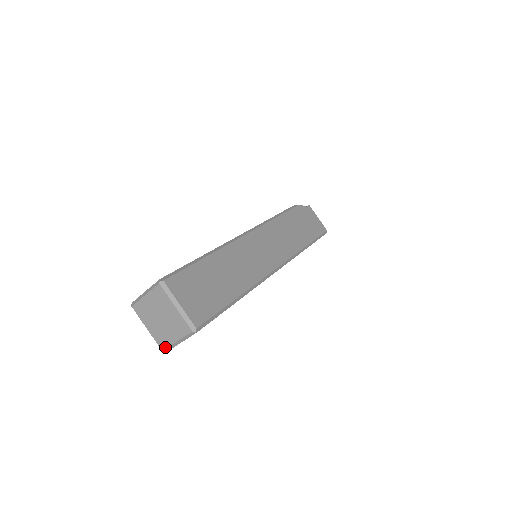
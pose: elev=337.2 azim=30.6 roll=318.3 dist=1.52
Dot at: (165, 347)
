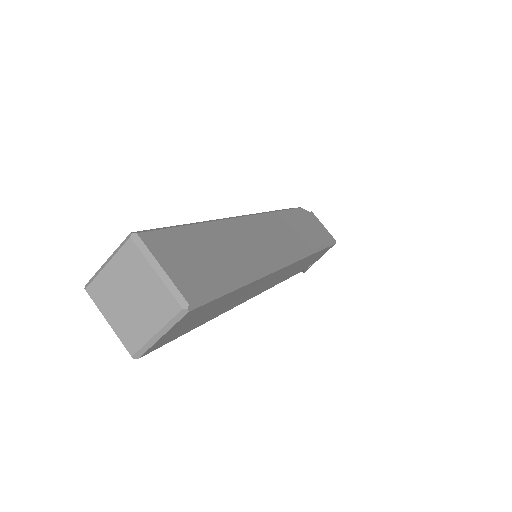
Dot at: (136, 348)
